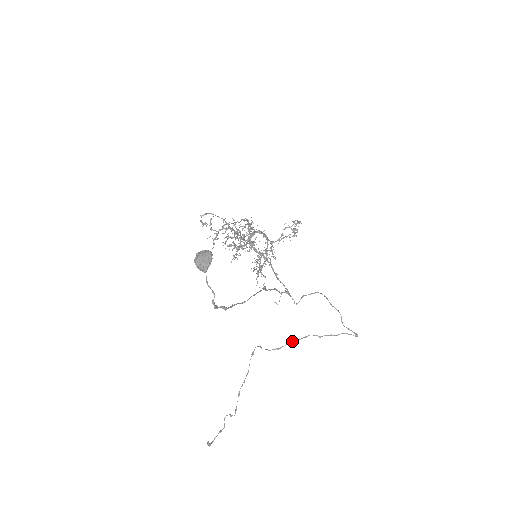
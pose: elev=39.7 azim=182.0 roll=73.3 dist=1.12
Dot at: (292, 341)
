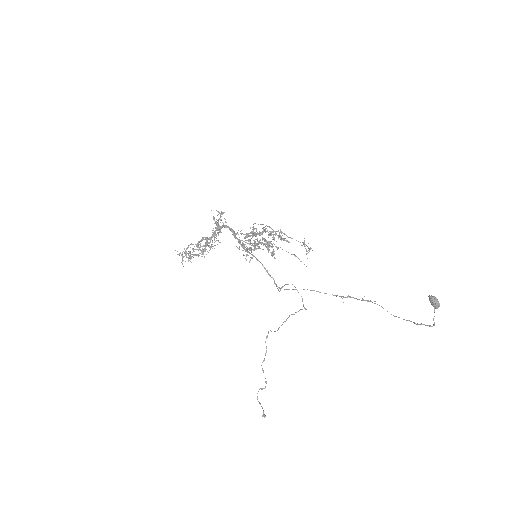
Dot at: (284, 321)
